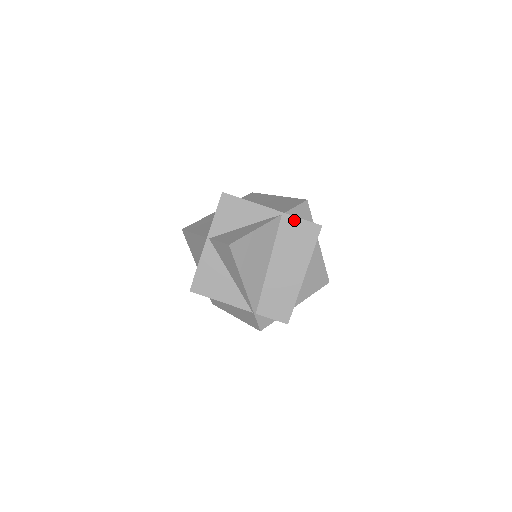
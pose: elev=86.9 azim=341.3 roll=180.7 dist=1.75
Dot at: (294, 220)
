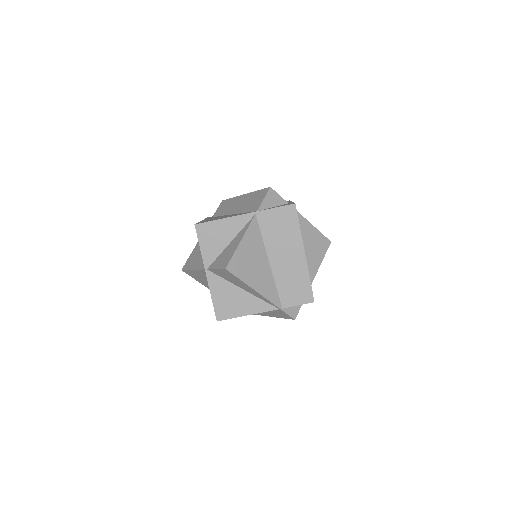
Dot at: (269, 213)
